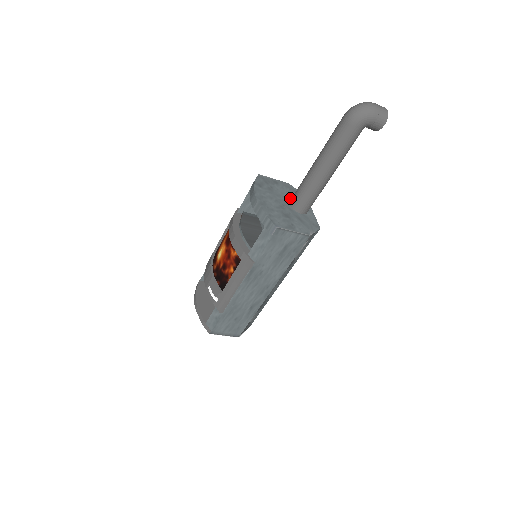
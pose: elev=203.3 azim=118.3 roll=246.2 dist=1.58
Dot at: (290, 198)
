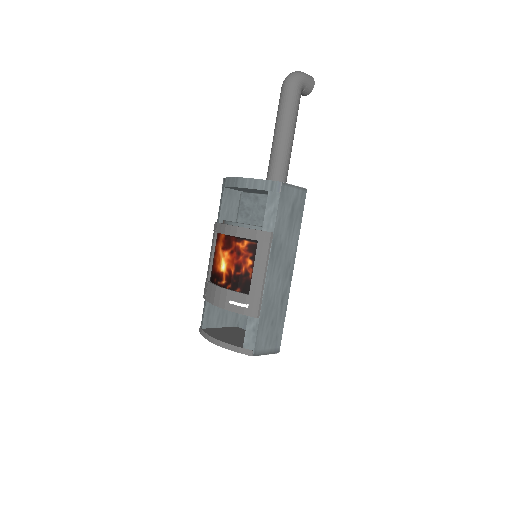
Dot at: occluded
